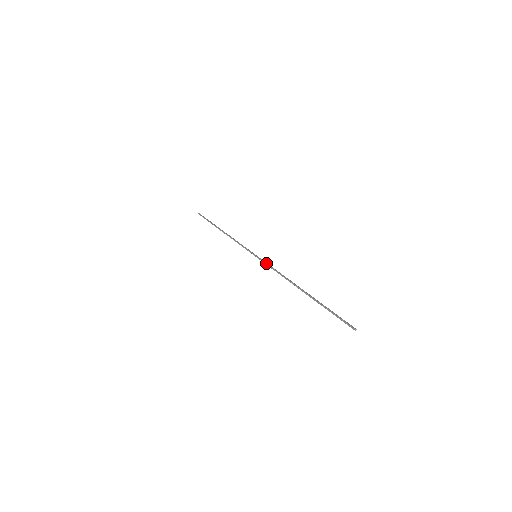
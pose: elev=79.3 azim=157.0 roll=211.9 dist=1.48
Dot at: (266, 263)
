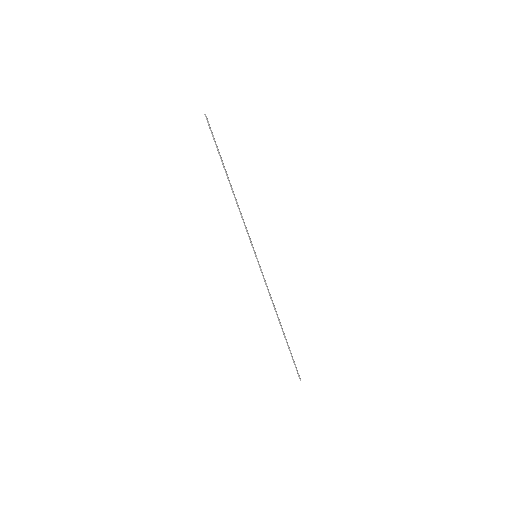
Dot at: (263, 275)
